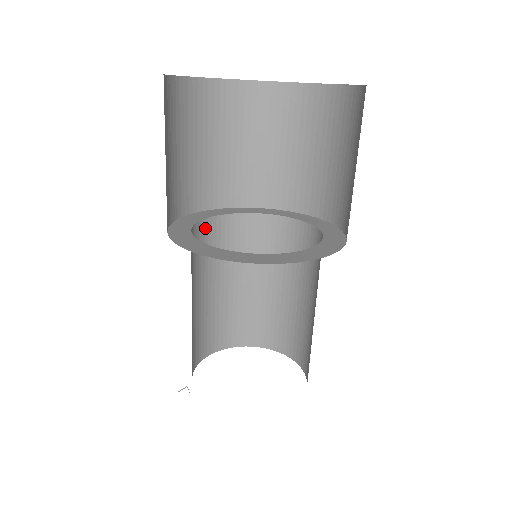
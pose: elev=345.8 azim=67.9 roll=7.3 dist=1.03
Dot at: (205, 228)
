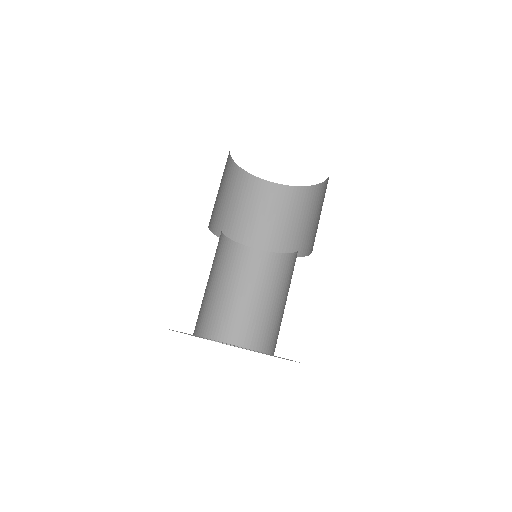
Dot at: occluded
